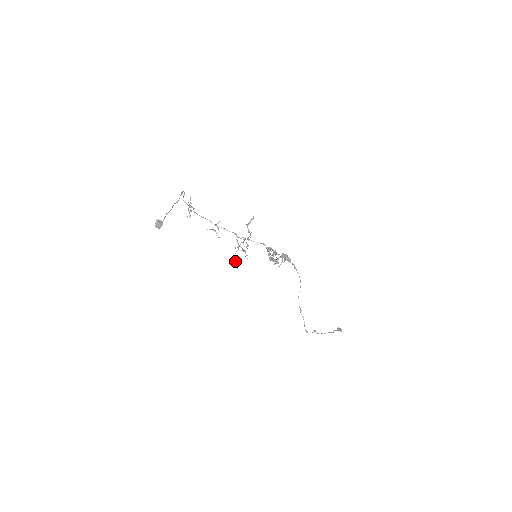
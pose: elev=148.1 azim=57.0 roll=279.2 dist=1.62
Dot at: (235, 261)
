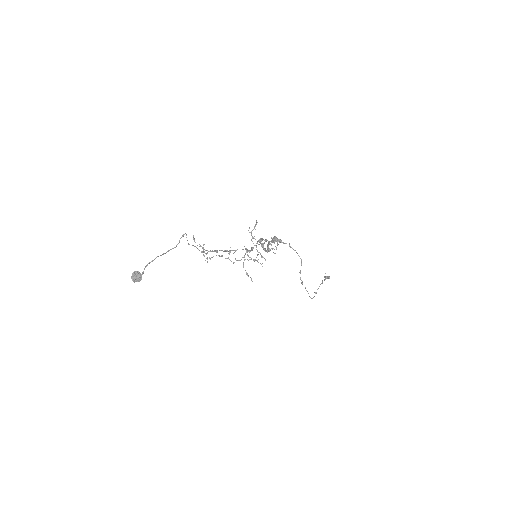
Dot at: (247, 275)
